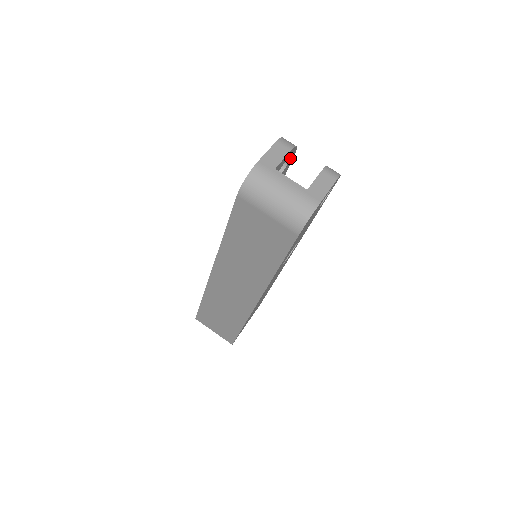
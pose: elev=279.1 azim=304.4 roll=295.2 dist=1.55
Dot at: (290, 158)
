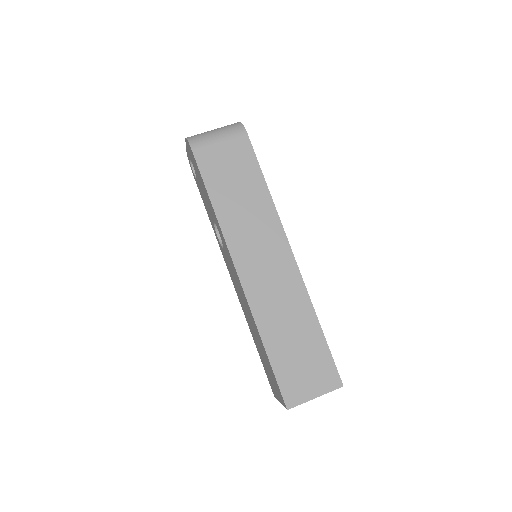
Dot at: occluded
